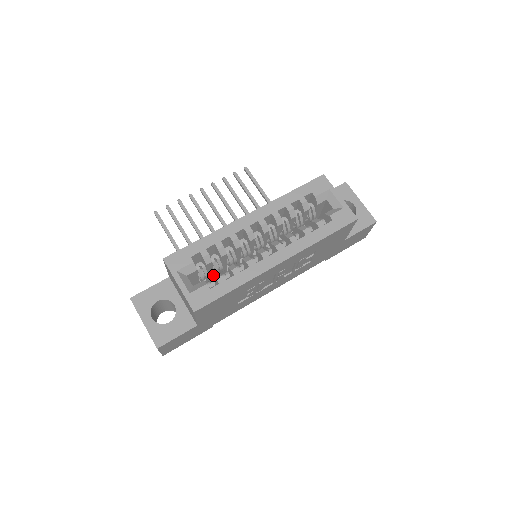
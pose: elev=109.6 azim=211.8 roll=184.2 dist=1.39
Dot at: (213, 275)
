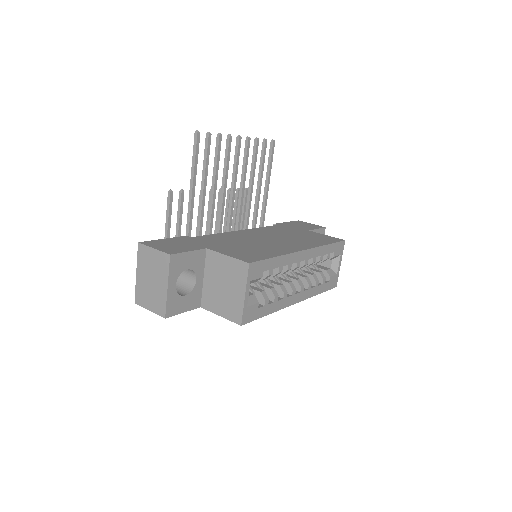
Dot at: (262, 292)
